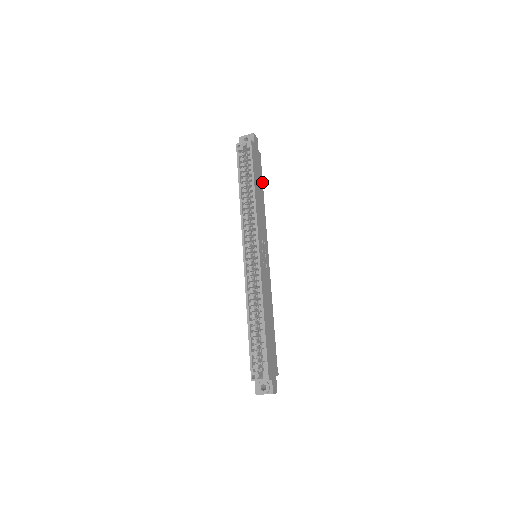
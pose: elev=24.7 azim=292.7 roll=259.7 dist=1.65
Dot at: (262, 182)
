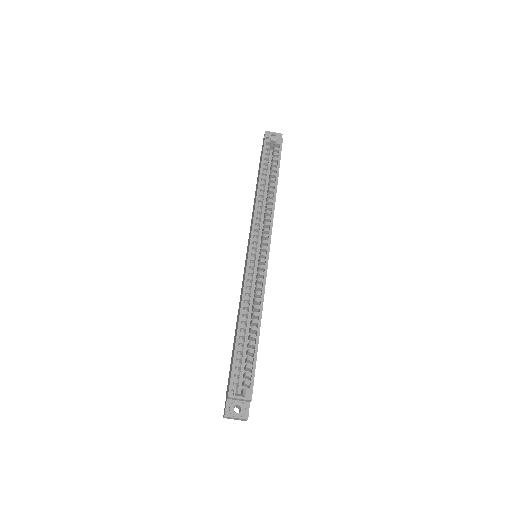
Dot at: occluded
